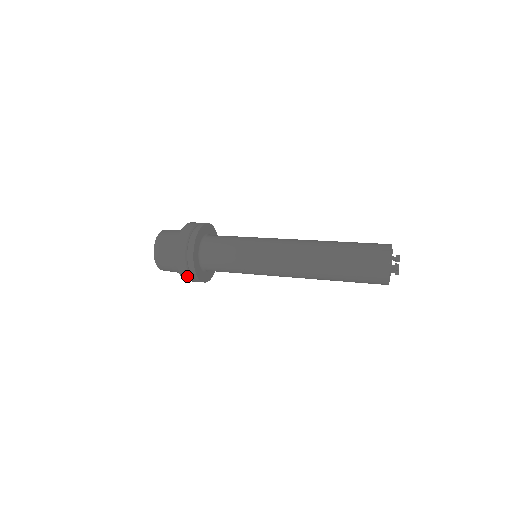
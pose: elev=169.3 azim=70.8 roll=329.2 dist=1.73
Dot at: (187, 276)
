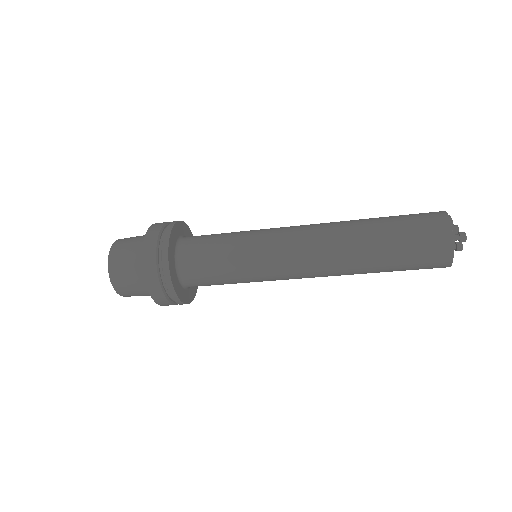
Dot at: (161, 295)
